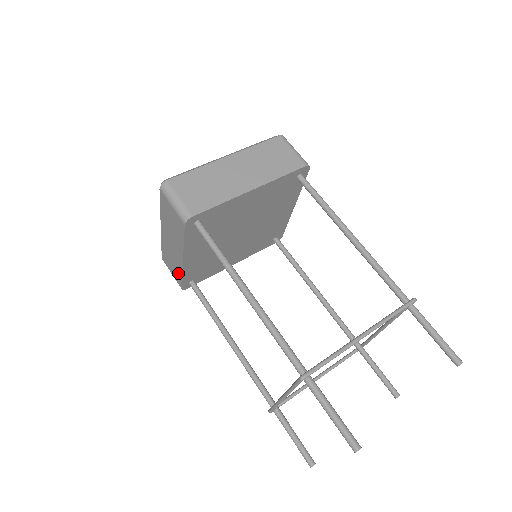
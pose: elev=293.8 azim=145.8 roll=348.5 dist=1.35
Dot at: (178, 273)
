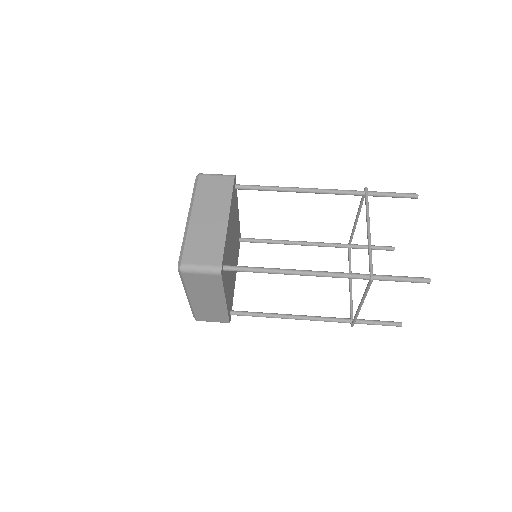
Dot at: (222, 315)
